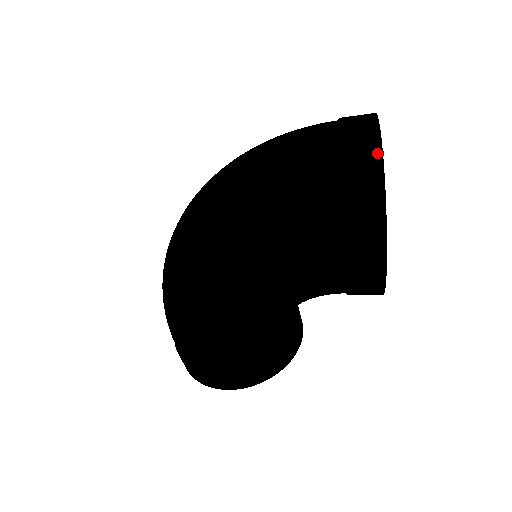
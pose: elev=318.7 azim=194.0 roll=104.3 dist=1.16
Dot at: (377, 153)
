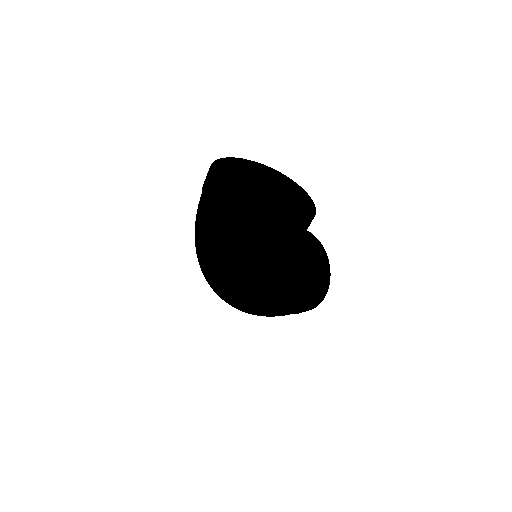
Dot at: (227, 161)
